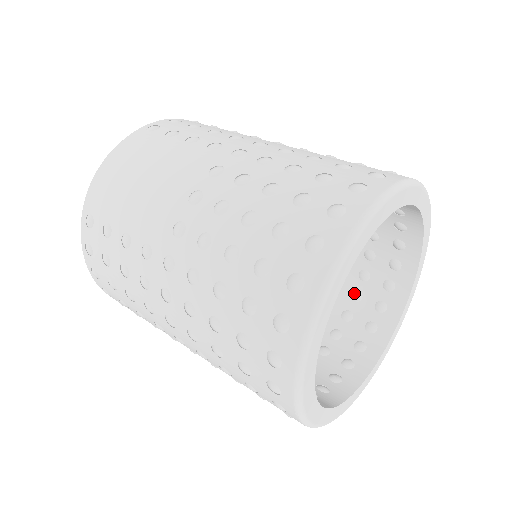
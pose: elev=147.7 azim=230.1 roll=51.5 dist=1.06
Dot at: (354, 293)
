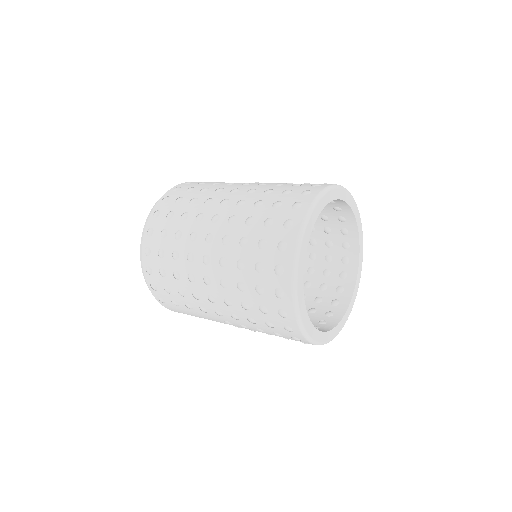
Dot at: occluded
